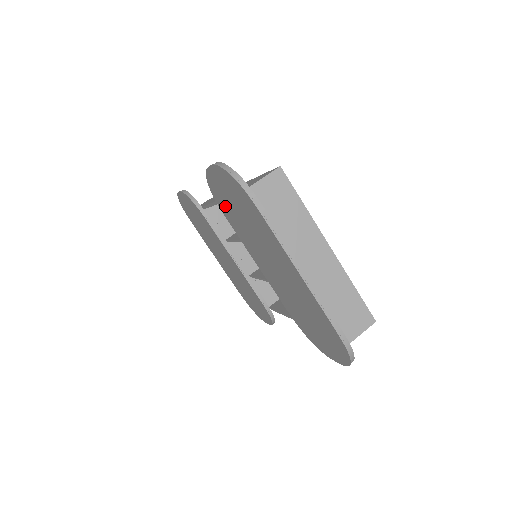
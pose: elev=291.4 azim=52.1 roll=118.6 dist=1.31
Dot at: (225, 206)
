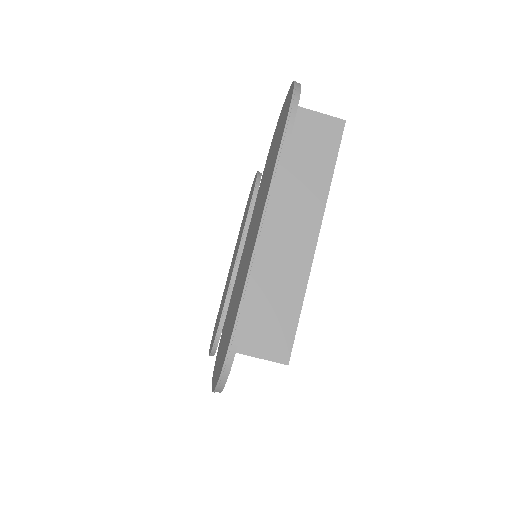
Dot at: (269, 155)
